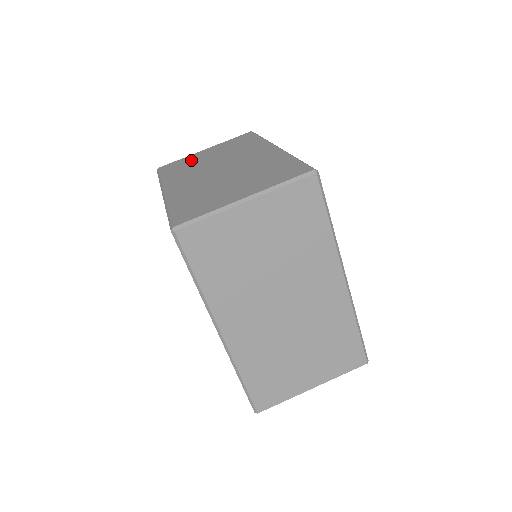
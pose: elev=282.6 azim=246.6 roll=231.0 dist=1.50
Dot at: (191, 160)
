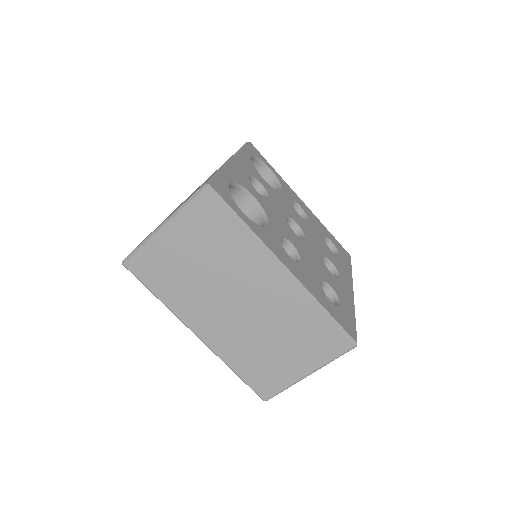
Dot at: (168, 261)
